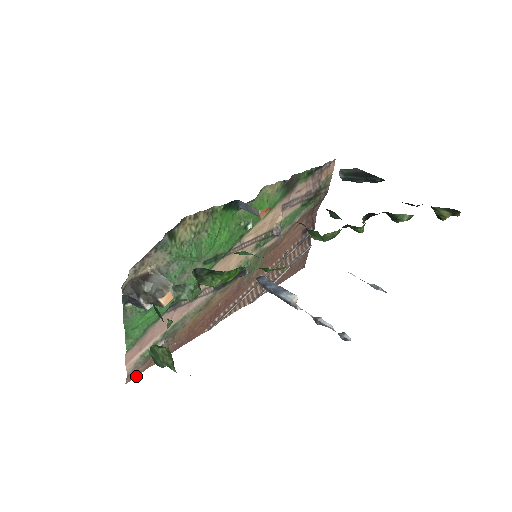
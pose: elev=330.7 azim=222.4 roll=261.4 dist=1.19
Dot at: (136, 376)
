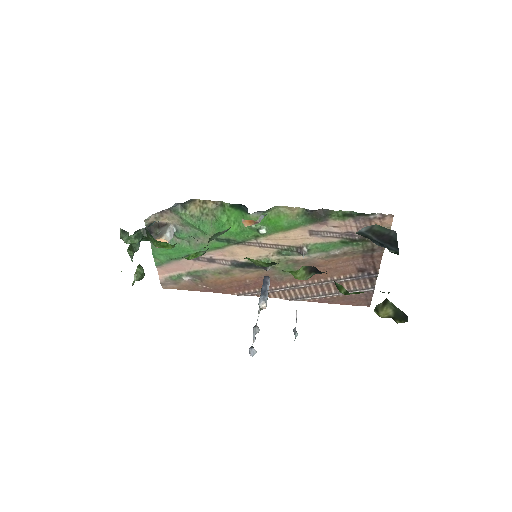
Dot at: occluded
